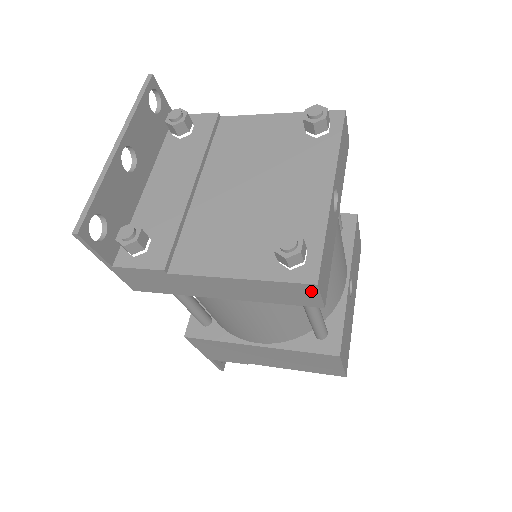
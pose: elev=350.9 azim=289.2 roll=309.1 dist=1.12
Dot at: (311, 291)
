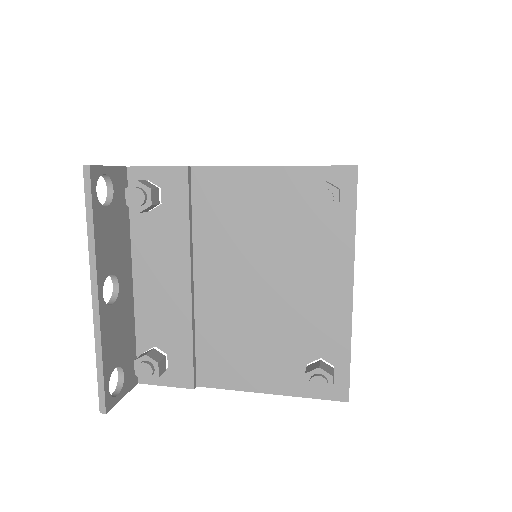
Dot at: occluded
